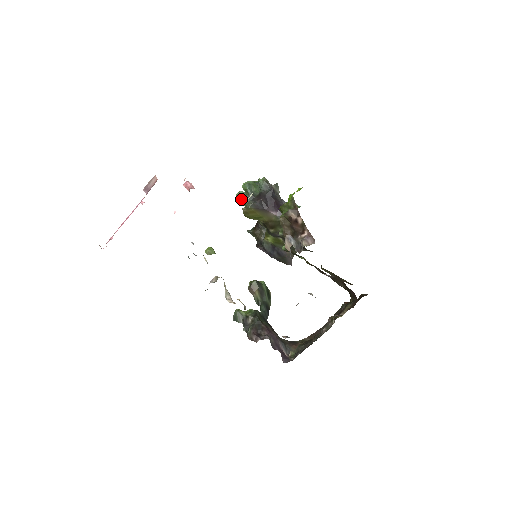
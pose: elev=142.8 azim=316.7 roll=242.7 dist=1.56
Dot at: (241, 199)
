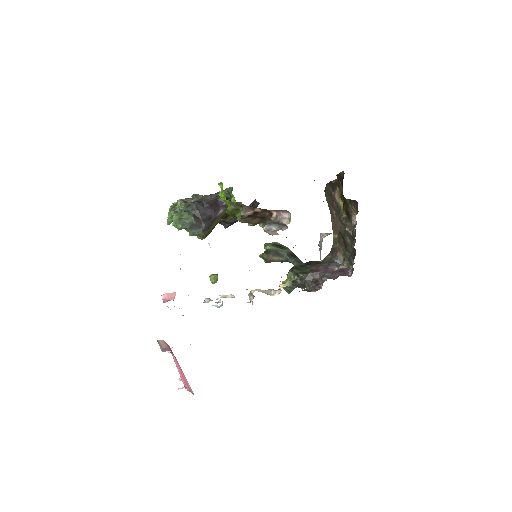
Dot at: occluded
